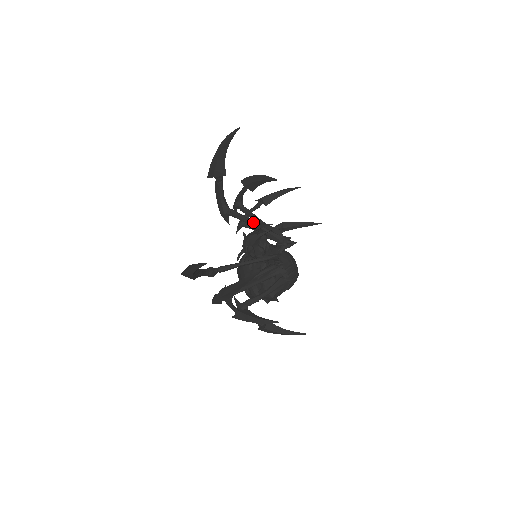
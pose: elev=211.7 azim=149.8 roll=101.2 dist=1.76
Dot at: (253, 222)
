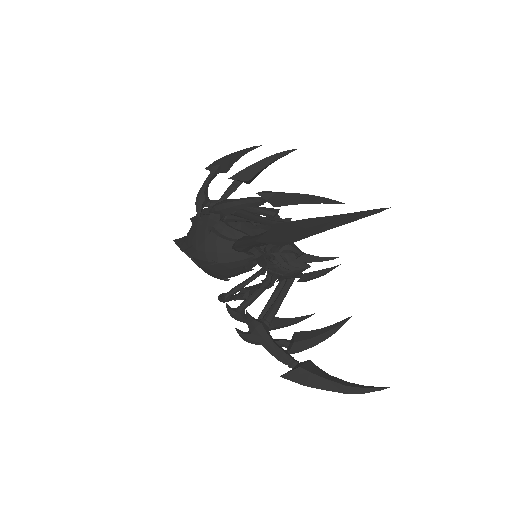
Dot at: occluded
